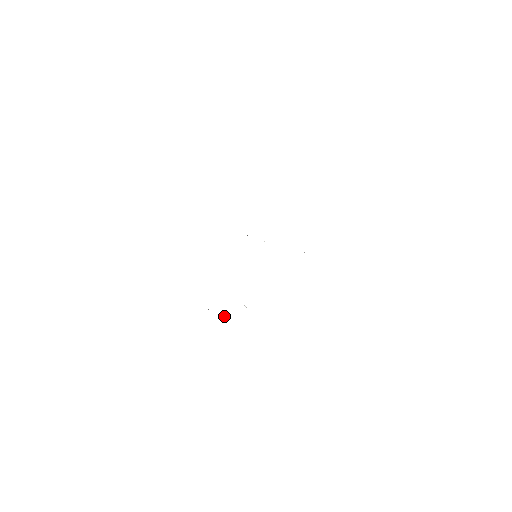
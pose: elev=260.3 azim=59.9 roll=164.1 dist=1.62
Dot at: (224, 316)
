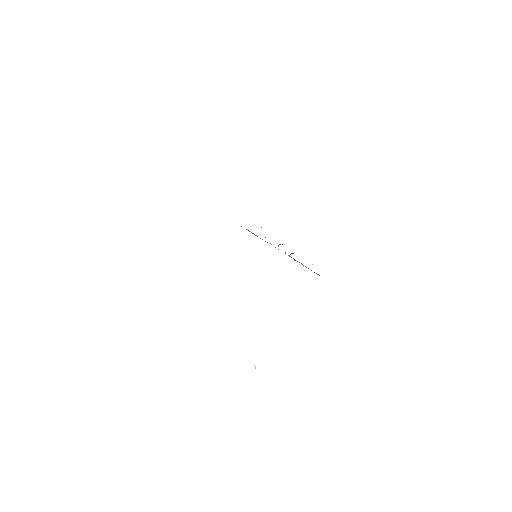
Dot at: occluded
